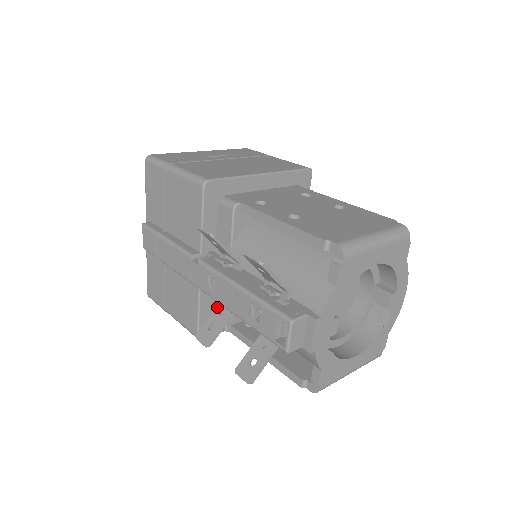
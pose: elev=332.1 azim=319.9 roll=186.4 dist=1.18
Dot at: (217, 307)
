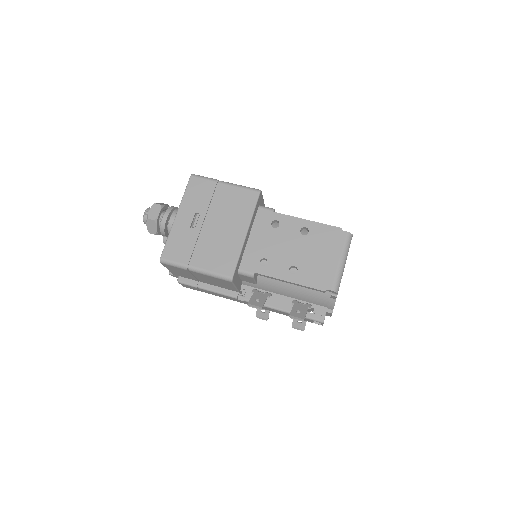
Dot at: occluded
